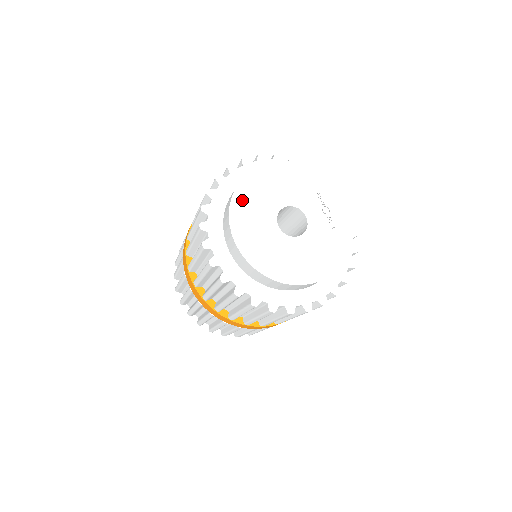
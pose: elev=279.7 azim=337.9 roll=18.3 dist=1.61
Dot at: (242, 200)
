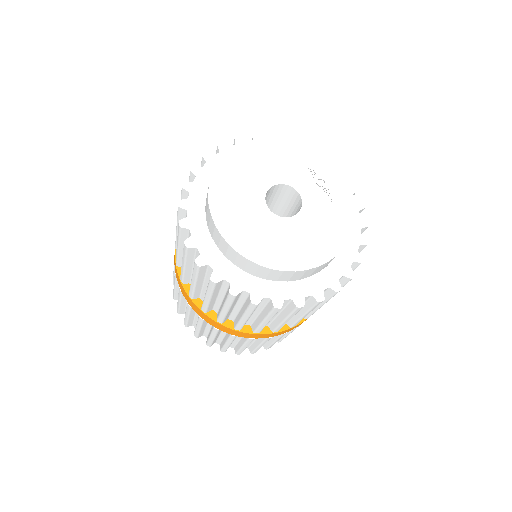
Dot at: (222, 185)
